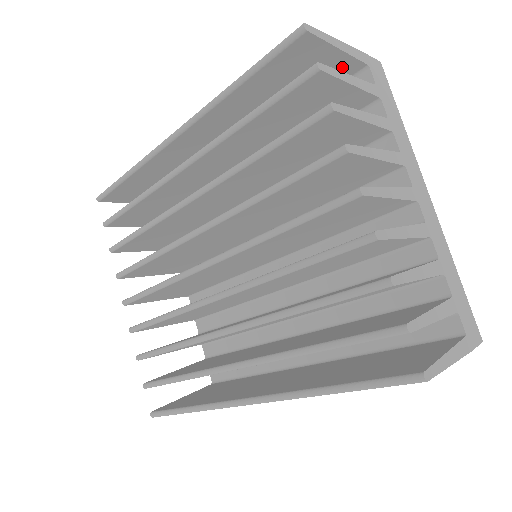
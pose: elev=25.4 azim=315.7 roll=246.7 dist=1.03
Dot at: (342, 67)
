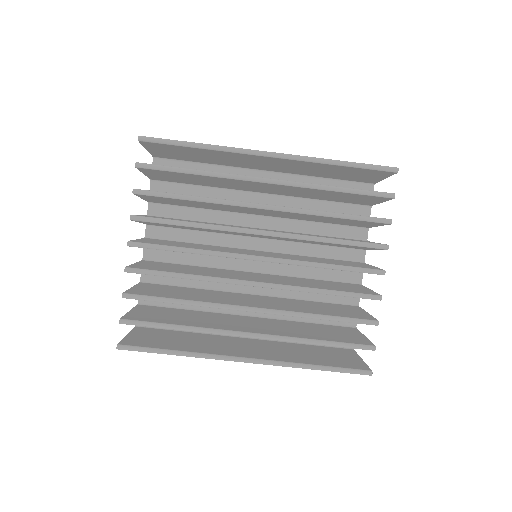
Dot at: (370, 180)
